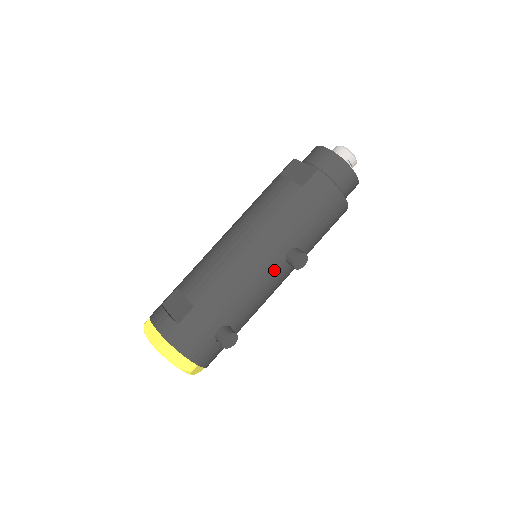
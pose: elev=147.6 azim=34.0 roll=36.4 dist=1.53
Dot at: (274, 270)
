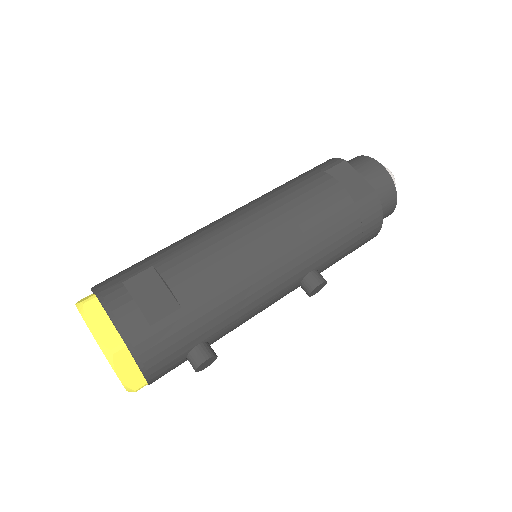
Dot at: (286, 289)
